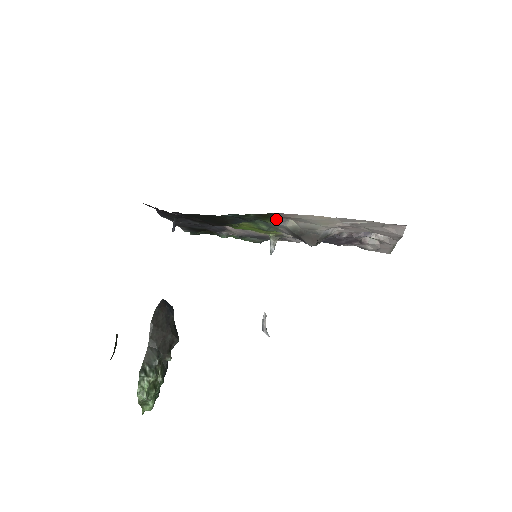
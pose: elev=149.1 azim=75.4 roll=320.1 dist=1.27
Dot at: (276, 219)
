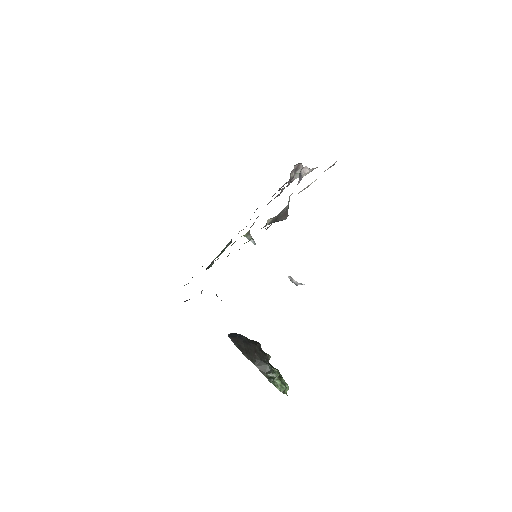
Dot at: occluded
